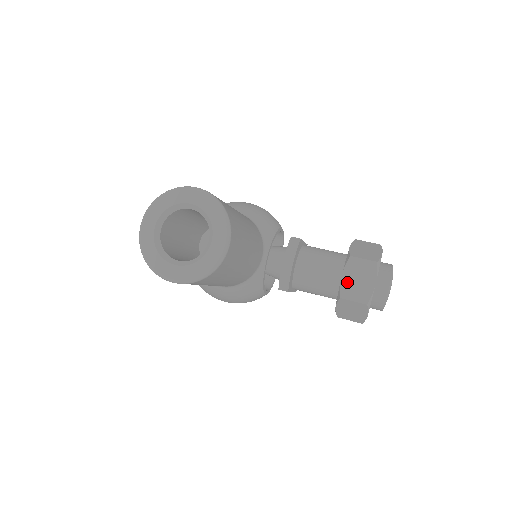
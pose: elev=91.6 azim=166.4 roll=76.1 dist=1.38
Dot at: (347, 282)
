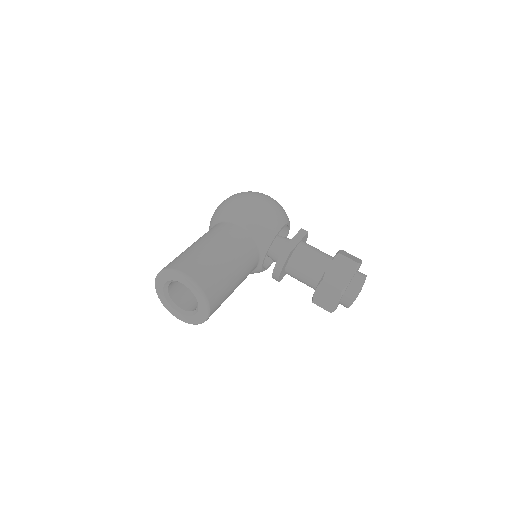
Dot at: (318, 295)
